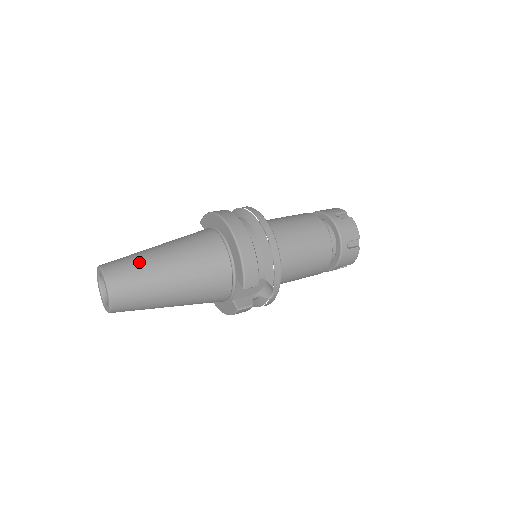
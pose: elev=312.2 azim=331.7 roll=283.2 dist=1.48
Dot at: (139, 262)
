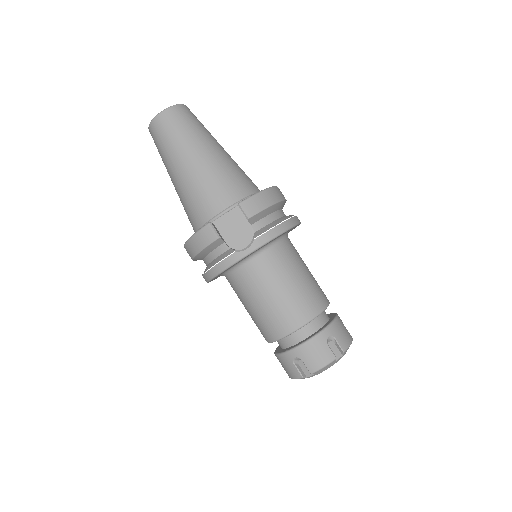
Dot at: occluded
